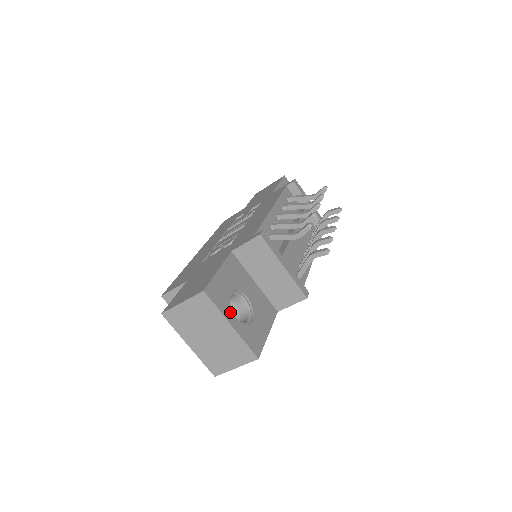
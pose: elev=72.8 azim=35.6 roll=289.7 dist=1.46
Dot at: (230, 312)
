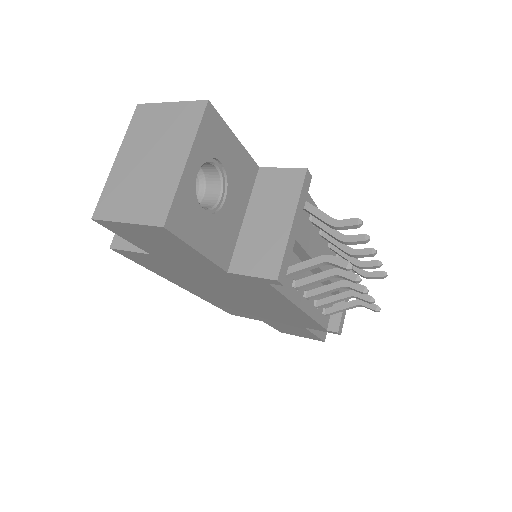
Dot at: (201, 158)
